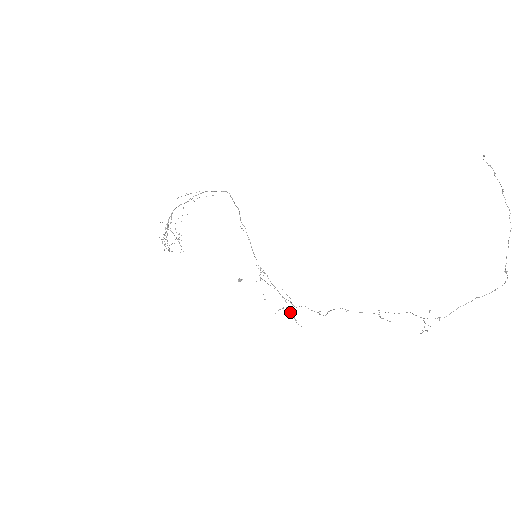
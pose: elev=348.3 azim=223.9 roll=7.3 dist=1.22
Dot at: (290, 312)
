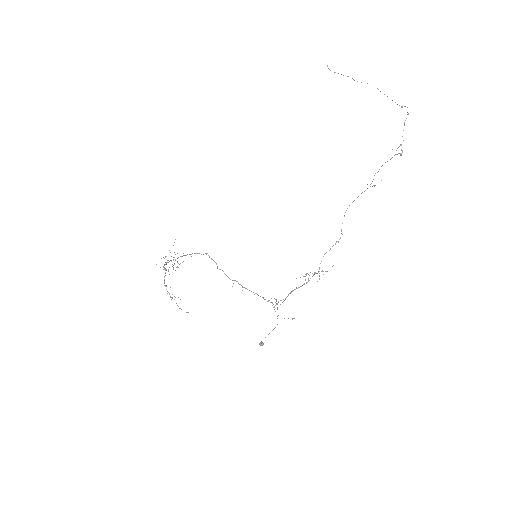
Dot at: occluded
